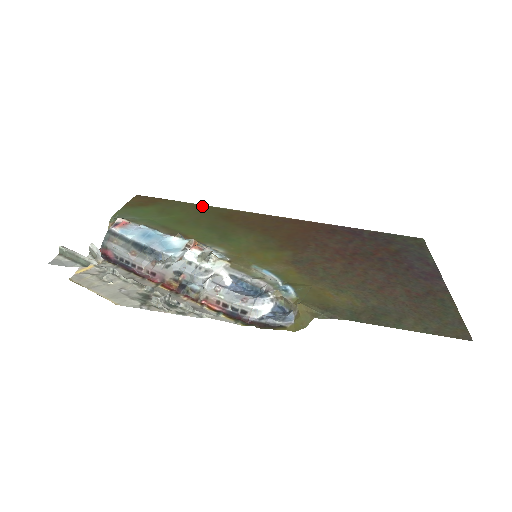
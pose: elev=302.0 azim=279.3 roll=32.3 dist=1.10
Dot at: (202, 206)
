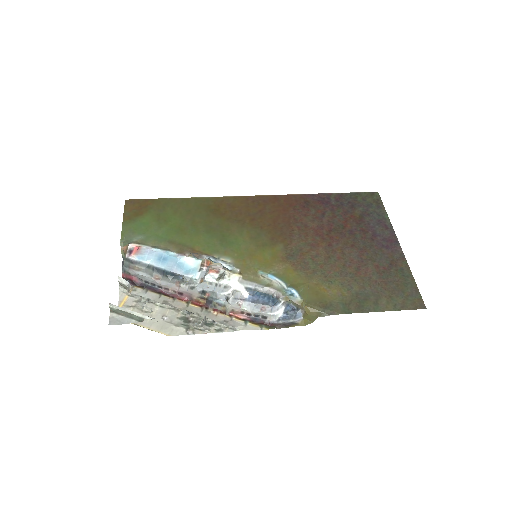
Dot at: (189, 200)
